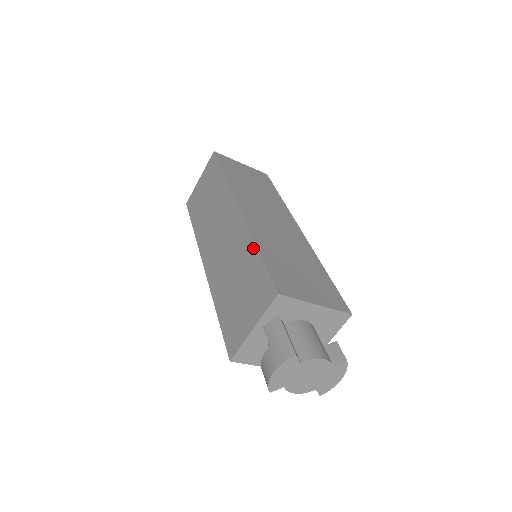
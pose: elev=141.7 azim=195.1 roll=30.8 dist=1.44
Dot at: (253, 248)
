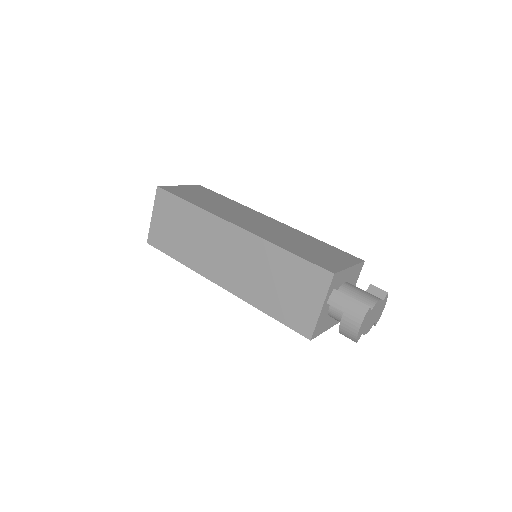
Dot at: (279, 251)
